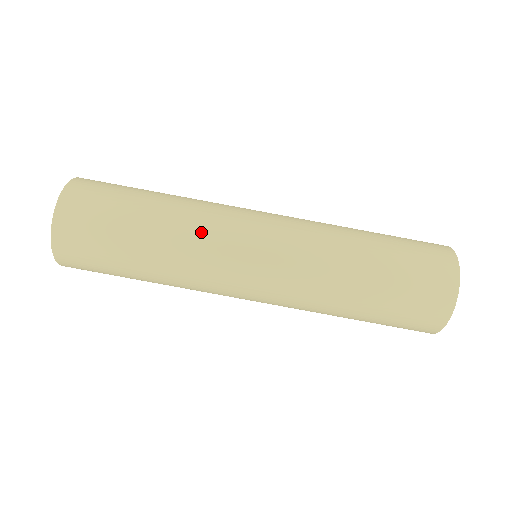
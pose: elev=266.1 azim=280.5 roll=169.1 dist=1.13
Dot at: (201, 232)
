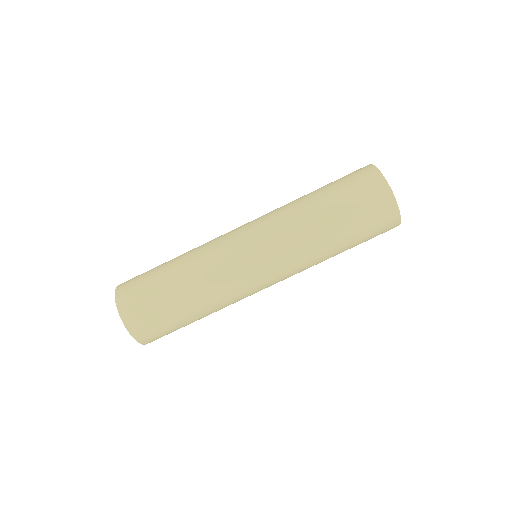
Dot at: (219, 283)
